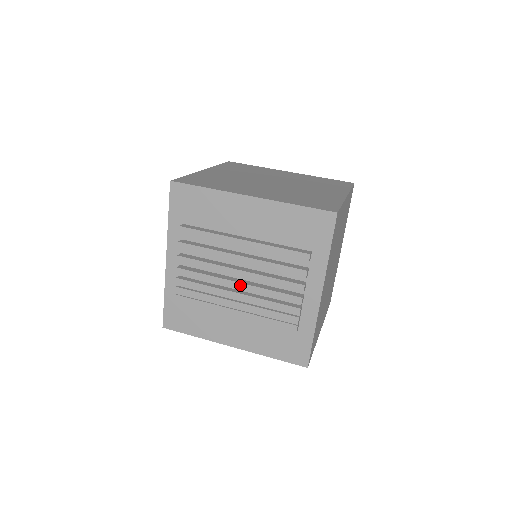
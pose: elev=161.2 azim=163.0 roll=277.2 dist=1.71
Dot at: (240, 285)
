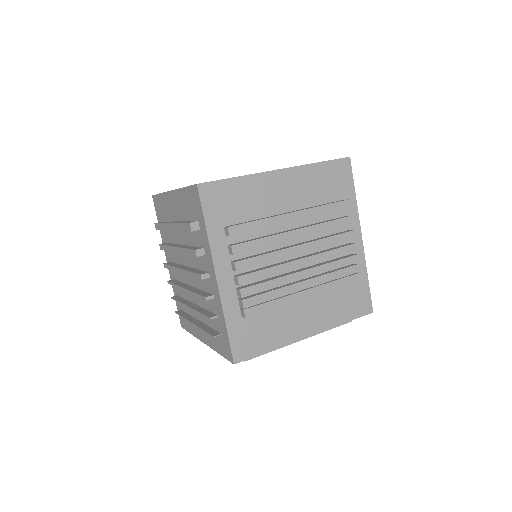
Dot at: (303, 261)
